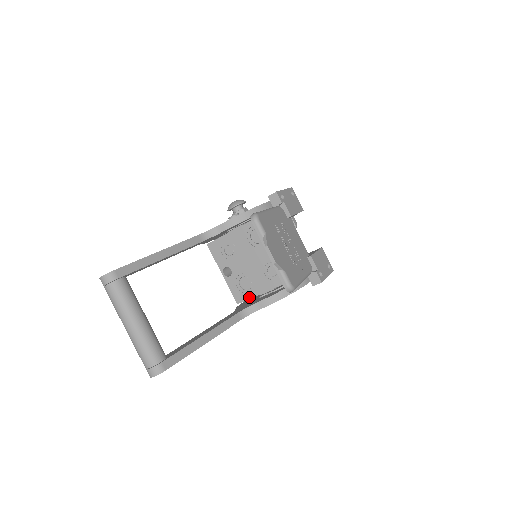
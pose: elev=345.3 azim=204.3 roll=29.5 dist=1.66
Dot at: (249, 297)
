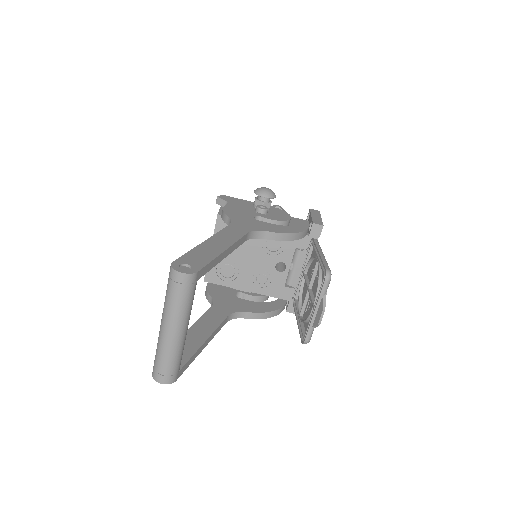
Dot at: (221, 283)
